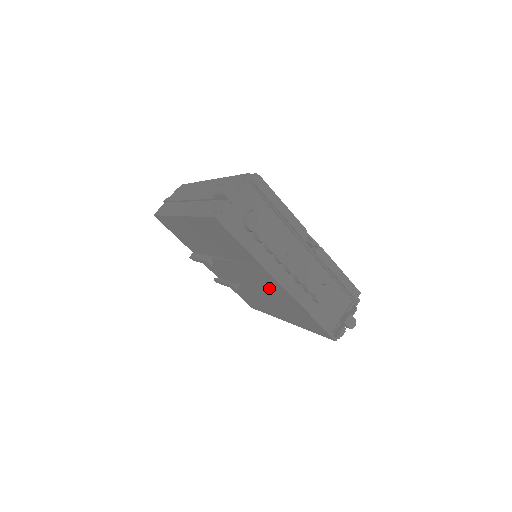
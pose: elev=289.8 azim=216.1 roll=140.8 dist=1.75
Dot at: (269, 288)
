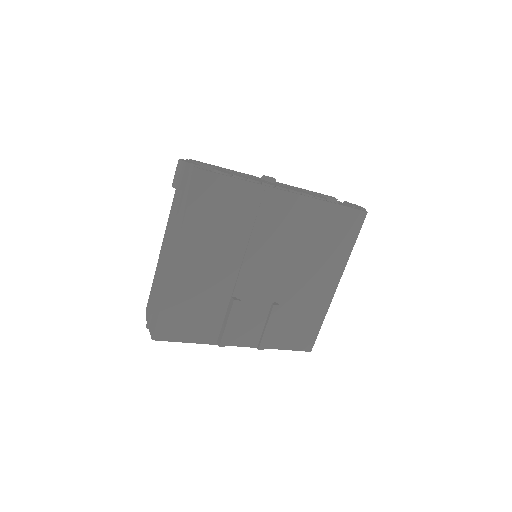
Dot at: (290, 229)
